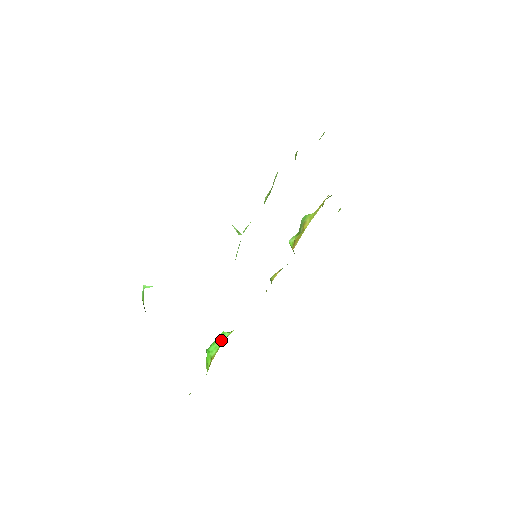
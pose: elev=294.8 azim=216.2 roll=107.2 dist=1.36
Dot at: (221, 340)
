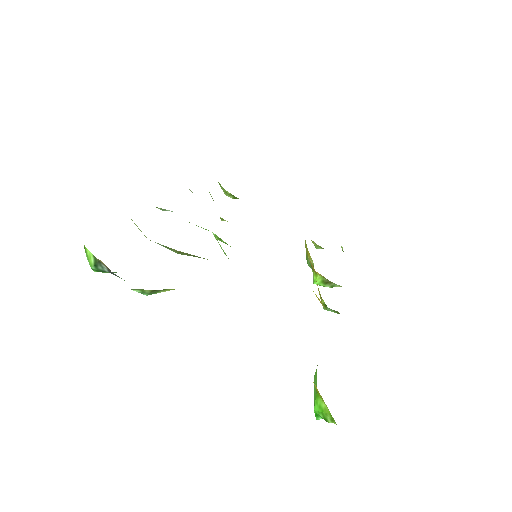
Dot at: (315, 375)
